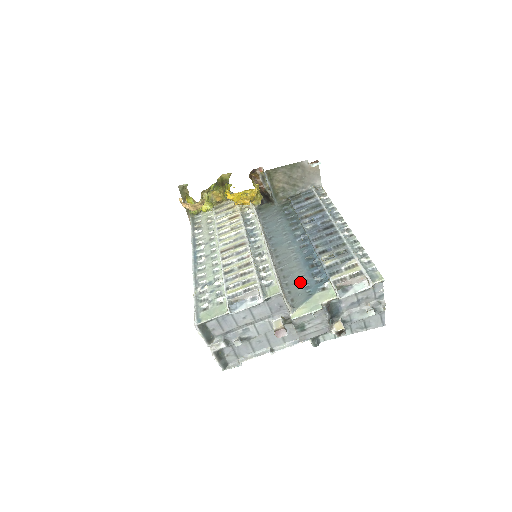
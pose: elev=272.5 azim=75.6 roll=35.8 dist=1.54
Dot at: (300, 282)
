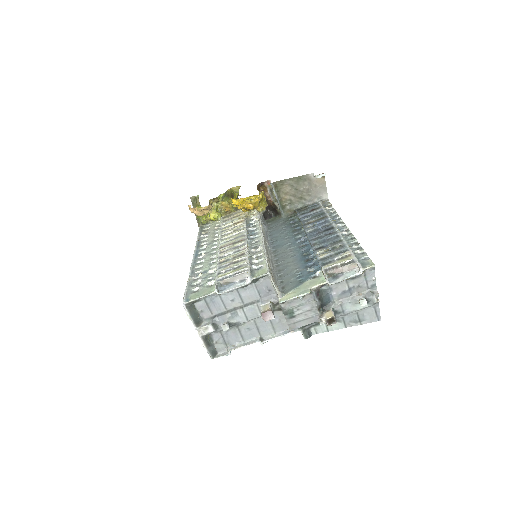
Dot at: (293, 273)
